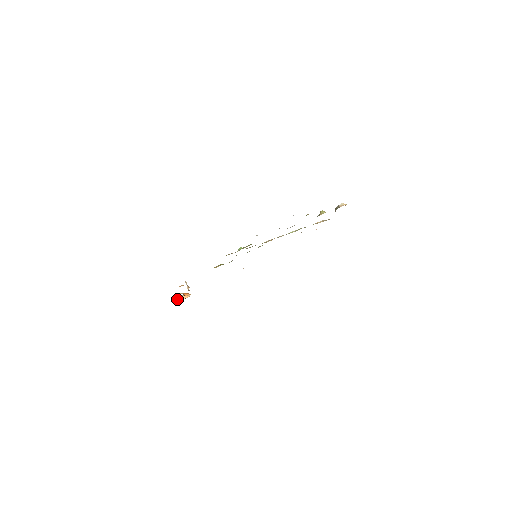
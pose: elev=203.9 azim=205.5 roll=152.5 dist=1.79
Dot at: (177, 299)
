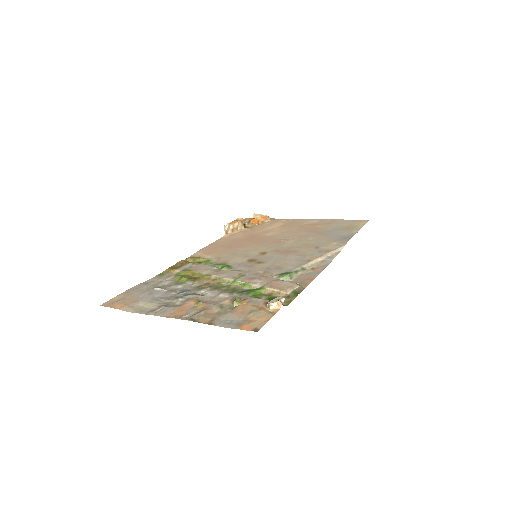
Dot at: (256, 217)
